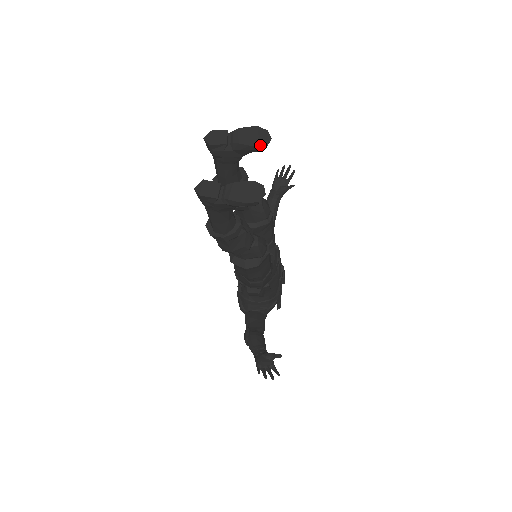
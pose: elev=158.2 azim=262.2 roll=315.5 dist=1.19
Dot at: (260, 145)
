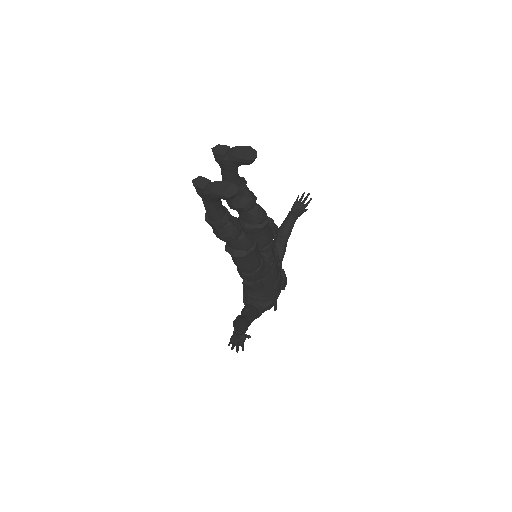
Dot at: (246, 159)
